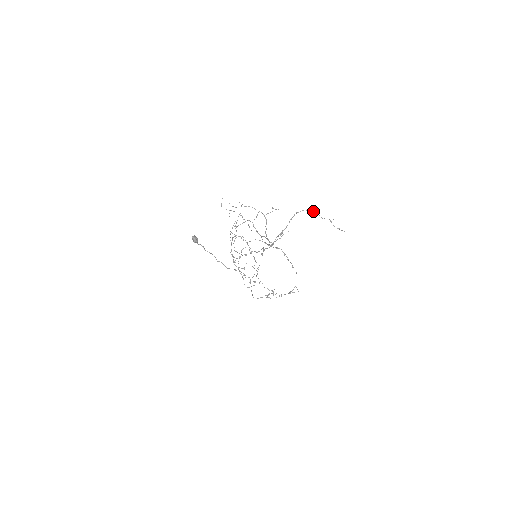
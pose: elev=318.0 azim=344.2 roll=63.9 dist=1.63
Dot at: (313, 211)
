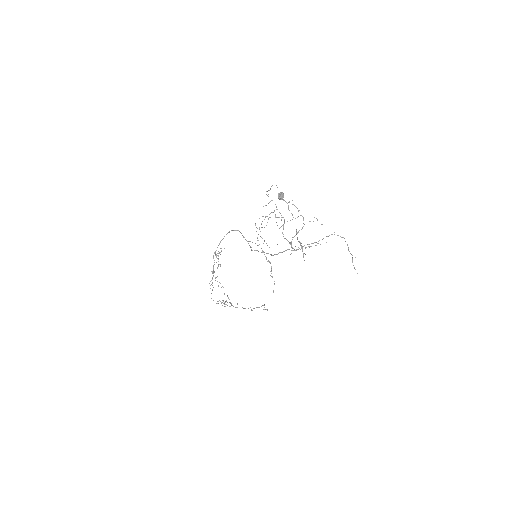
Dot at: (345, 241)
